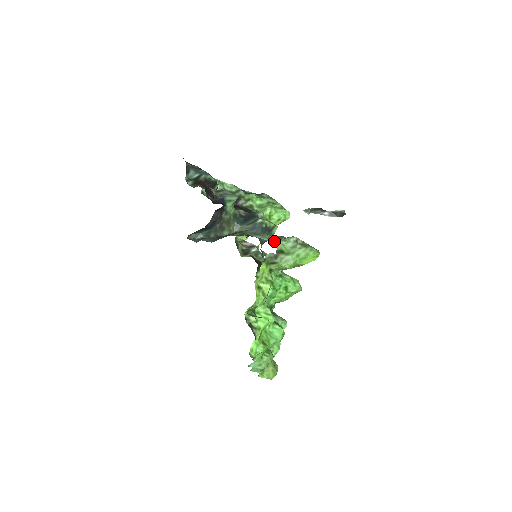
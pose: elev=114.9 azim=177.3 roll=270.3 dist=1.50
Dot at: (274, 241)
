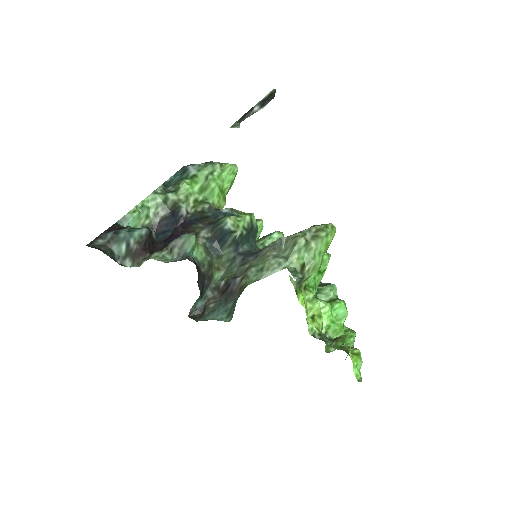
Dot at: (286, 263)
